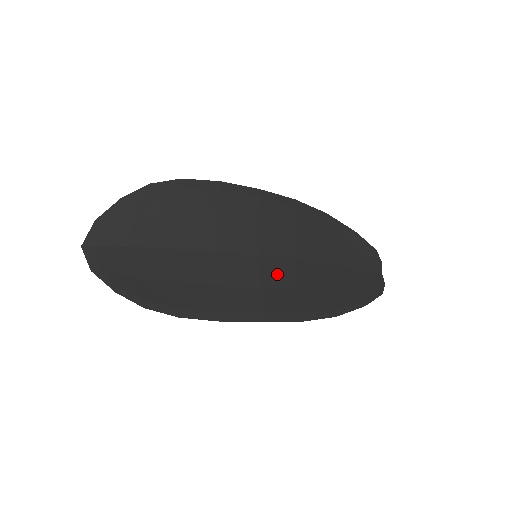
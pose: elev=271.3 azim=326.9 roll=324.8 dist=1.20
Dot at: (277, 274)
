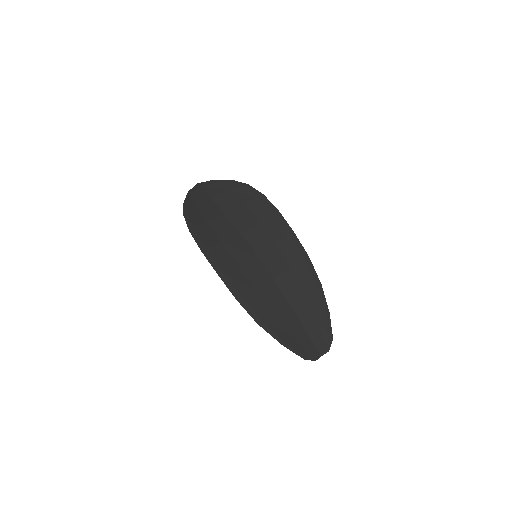
Dot at: (254, 271)
